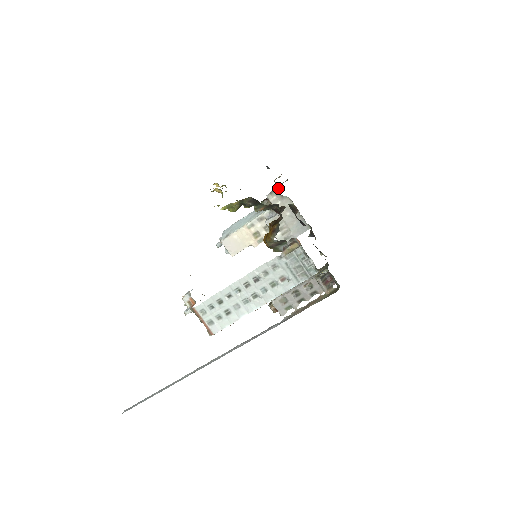
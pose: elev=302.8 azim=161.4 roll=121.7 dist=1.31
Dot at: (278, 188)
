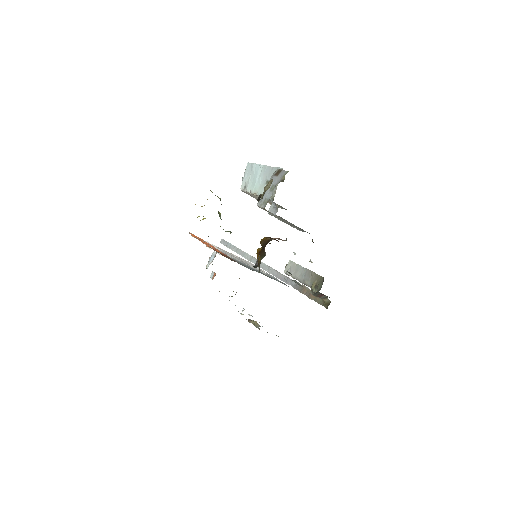
Dot at: (264, 209)
